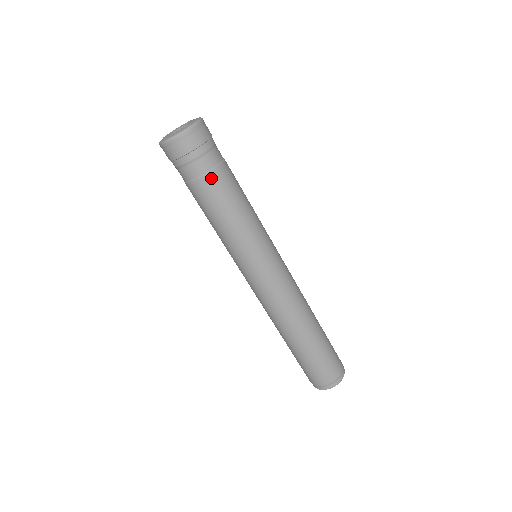
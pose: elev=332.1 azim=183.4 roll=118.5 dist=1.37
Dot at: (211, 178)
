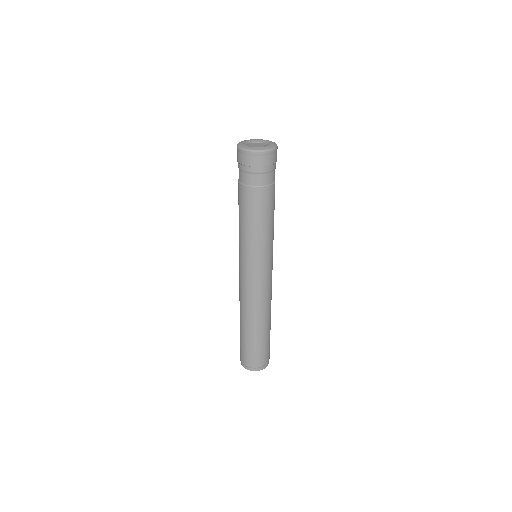
Dot at: (269, 190)
